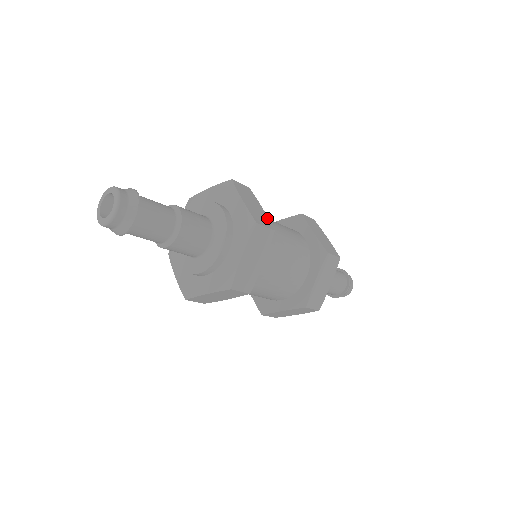
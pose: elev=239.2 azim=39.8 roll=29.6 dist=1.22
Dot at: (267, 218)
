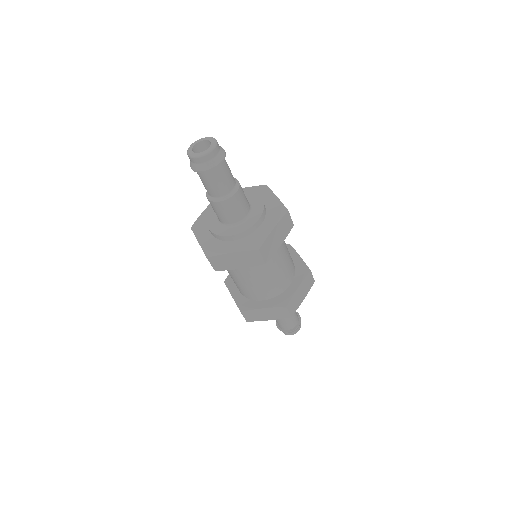
Dot at: occluded
